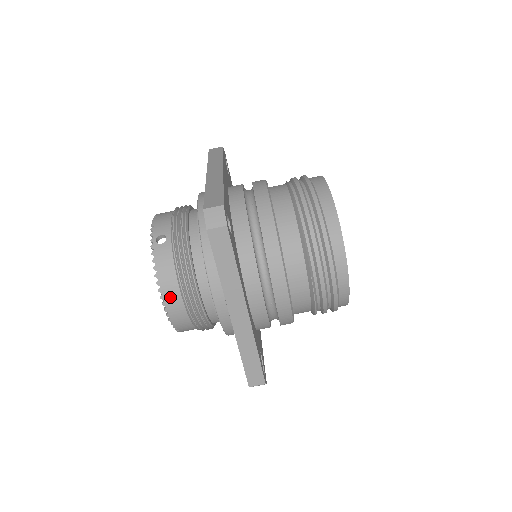
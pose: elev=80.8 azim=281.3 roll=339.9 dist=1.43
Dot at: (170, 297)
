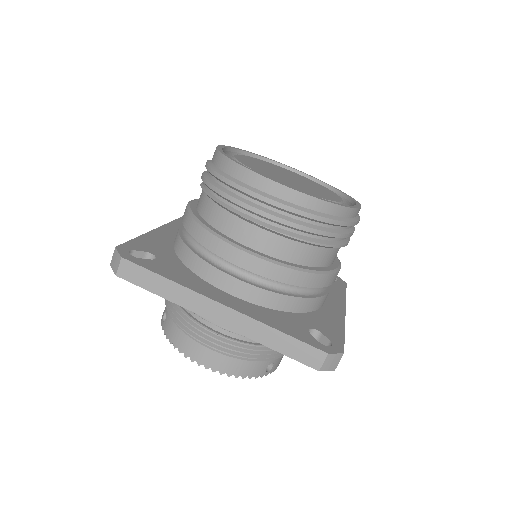
Dot at: (196, 354)
